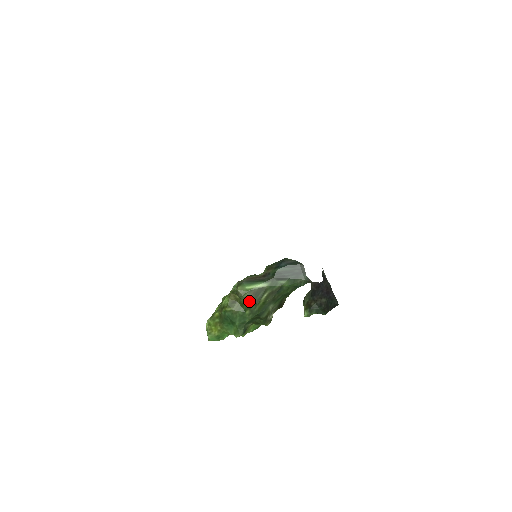
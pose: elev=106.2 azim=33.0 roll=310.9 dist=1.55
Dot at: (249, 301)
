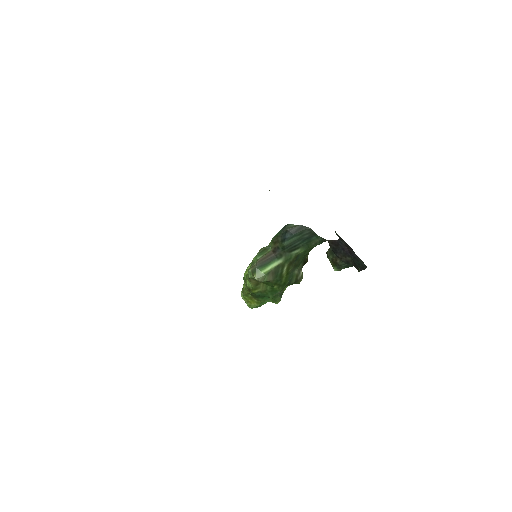
Dot at: (272, 281)
